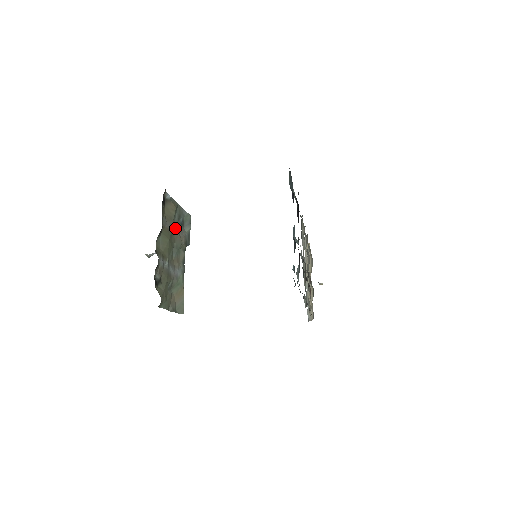
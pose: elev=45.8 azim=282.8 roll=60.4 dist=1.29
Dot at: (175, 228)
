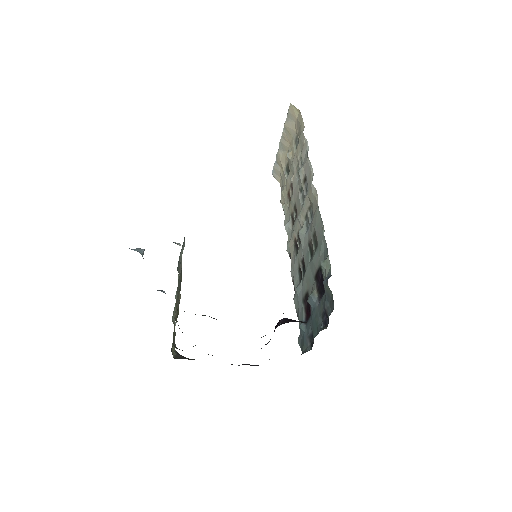
Dot at: (179, 287)
